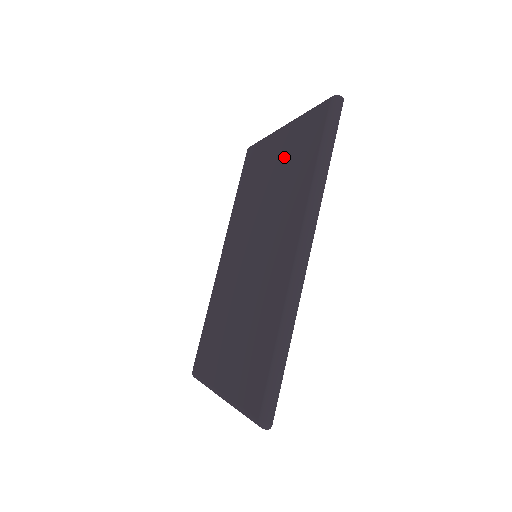
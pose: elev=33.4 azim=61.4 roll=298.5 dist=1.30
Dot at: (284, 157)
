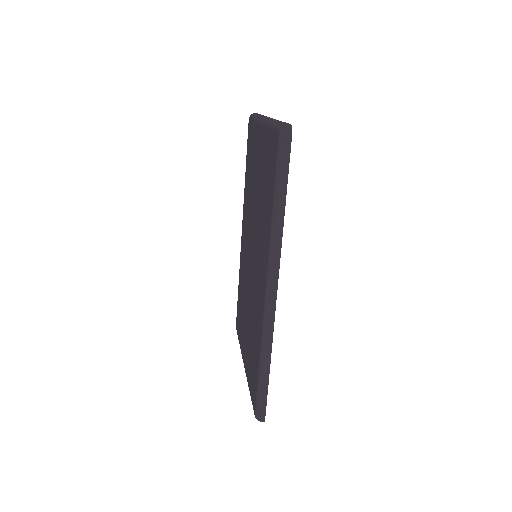
Dot at: (261, 167)
